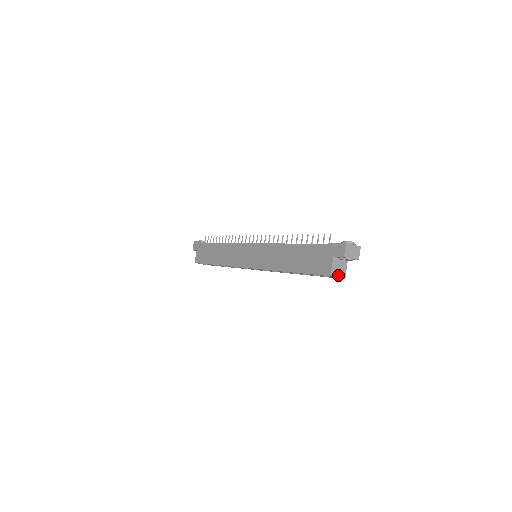
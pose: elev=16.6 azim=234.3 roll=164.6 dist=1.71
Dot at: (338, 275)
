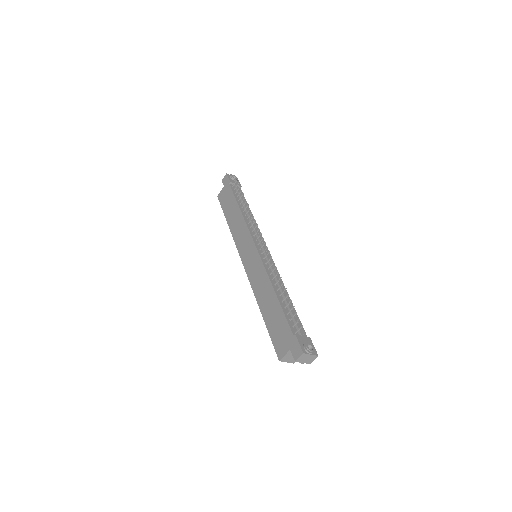
Dot at: (288, 361)
